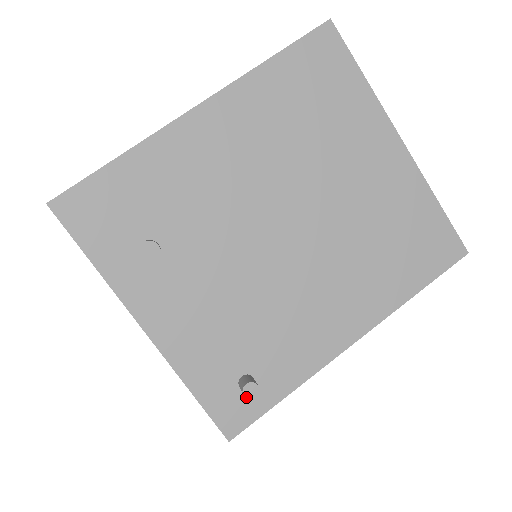
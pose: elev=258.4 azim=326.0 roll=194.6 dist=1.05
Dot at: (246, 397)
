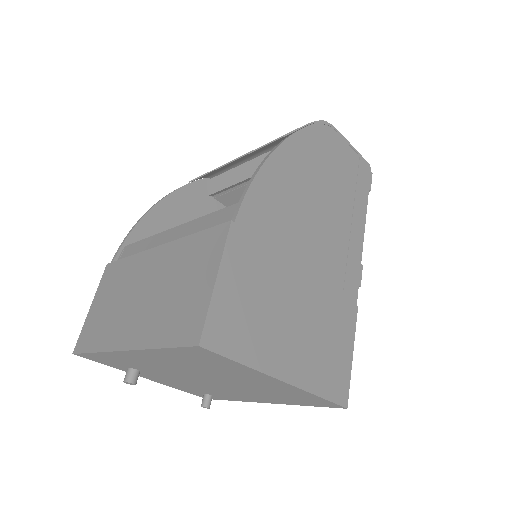
Dot at: occluded
